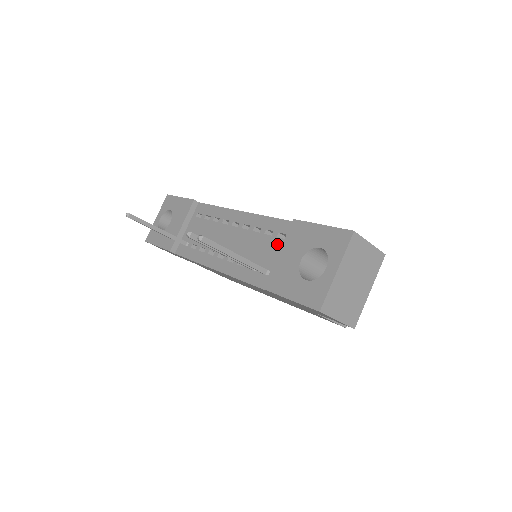
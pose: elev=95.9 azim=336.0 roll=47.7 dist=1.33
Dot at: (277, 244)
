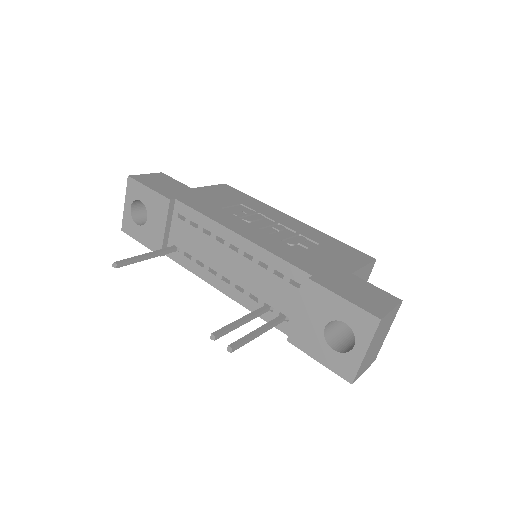
Dot at: (291, 292)
